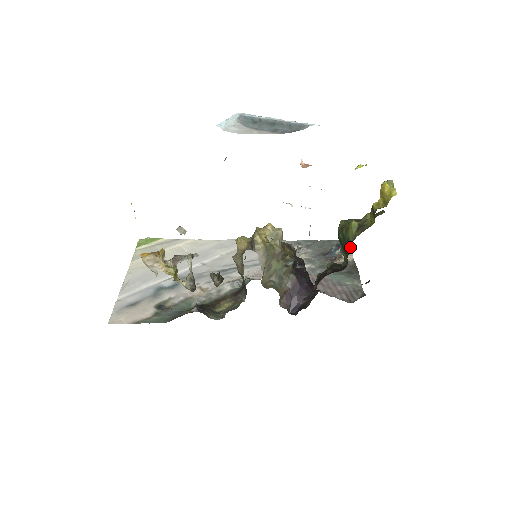
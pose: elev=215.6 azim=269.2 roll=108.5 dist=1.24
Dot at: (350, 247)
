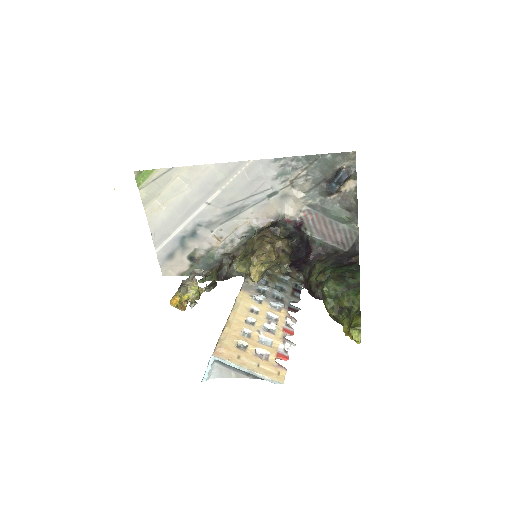
Dot at: occluded
